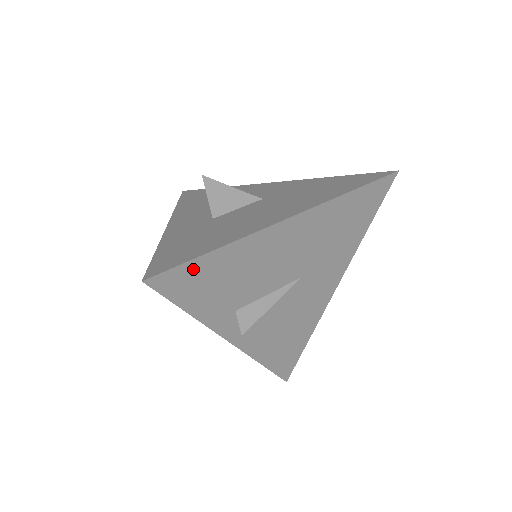
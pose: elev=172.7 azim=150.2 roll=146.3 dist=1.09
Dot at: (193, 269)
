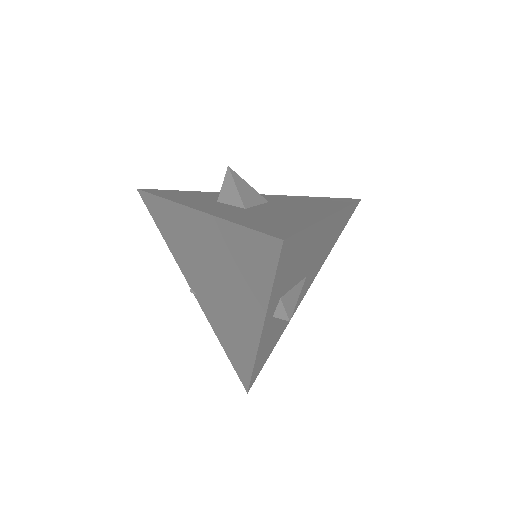
Dot at: (297, 241)
